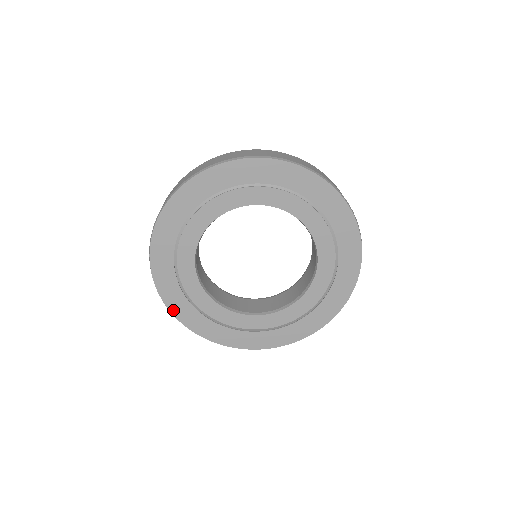
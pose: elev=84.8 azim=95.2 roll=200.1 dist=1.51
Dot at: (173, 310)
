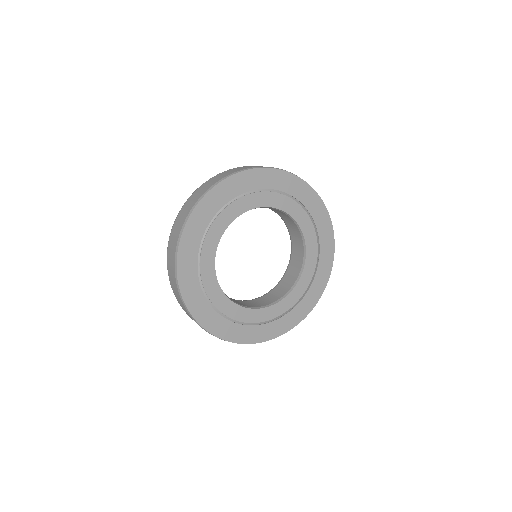
Dot at: (207, 327)
